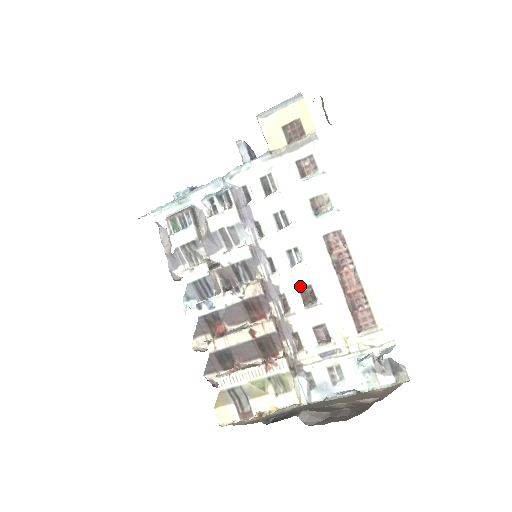
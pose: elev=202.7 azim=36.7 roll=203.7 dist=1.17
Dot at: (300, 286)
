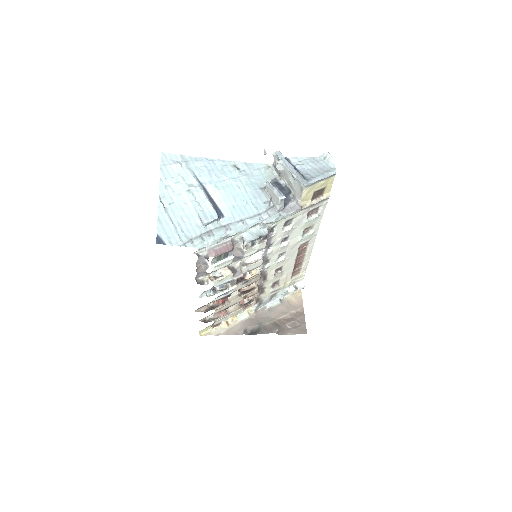
Dot at: (277, 268)
